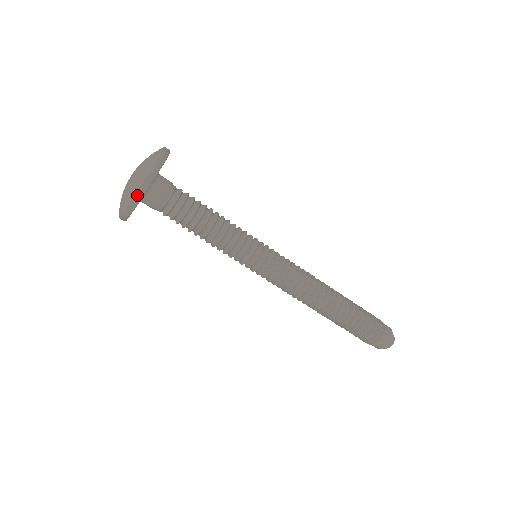
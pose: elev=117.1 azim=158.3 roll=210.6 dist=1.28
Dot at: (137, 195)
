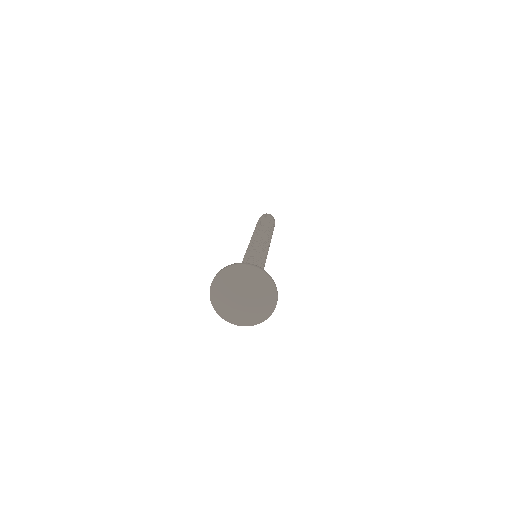
Dot at: occluded
